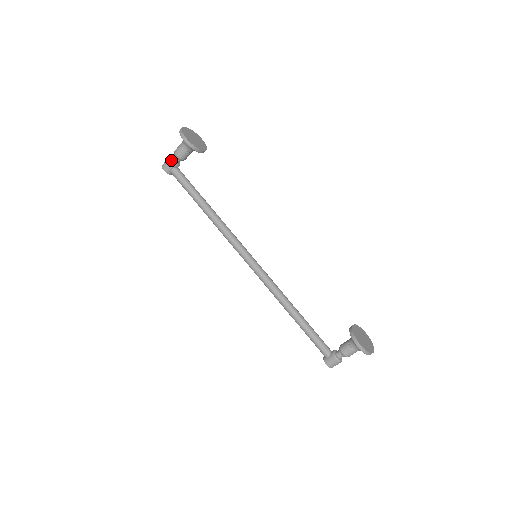
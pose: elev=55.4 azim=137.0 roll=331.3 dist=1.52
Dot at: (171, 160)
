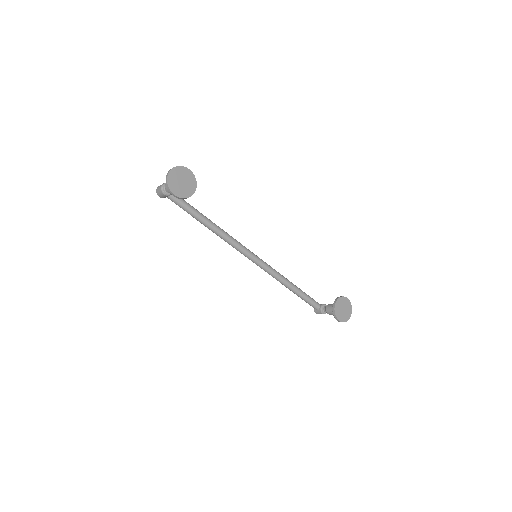
Dot at: (164, 193)
